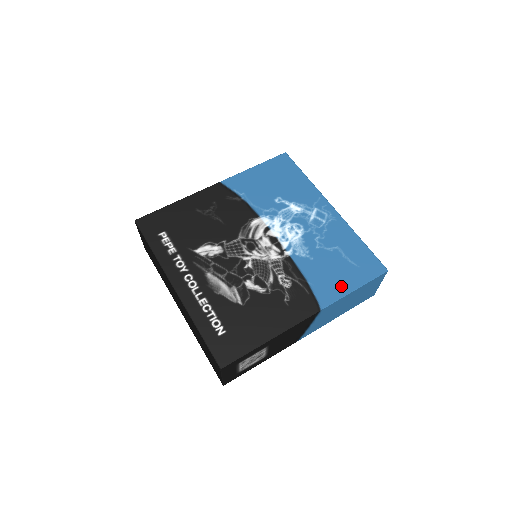
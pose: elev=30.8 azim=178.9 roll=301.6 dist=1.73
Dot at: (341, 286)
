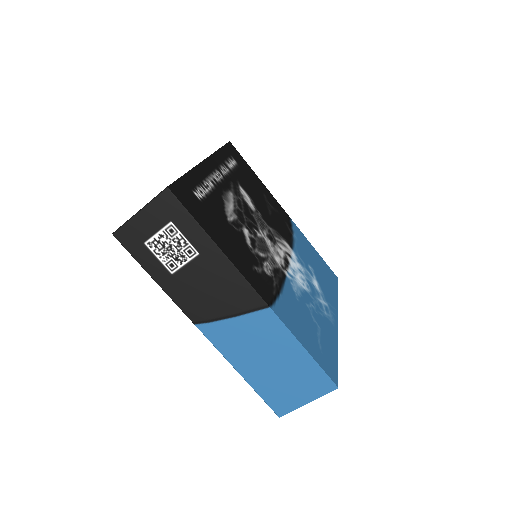
Dot at: (298, 331)
